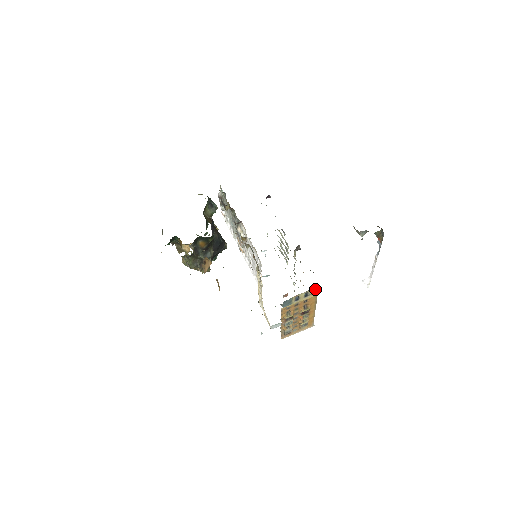
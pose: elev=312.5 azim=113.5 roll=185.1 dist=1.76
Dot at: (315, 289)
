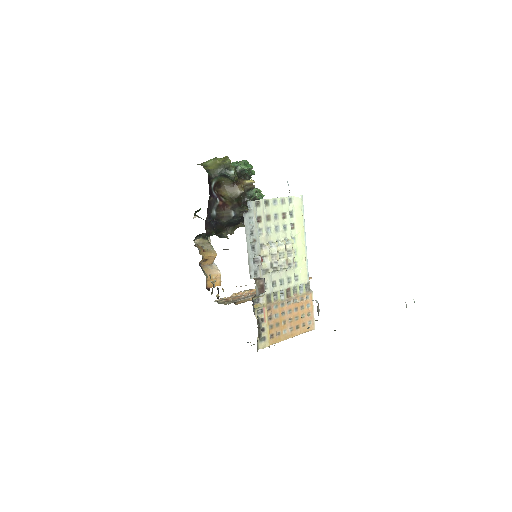
Dot at: (258, 348)
